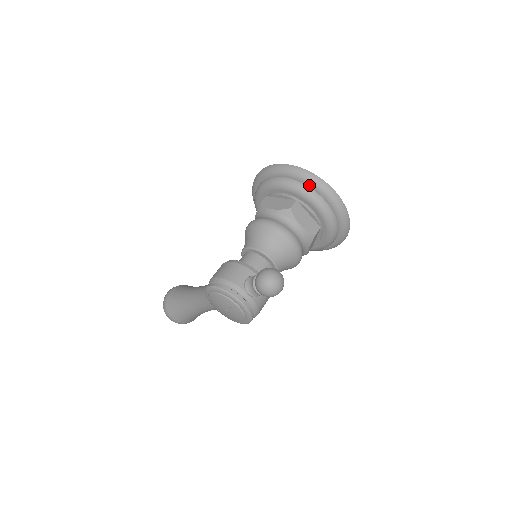
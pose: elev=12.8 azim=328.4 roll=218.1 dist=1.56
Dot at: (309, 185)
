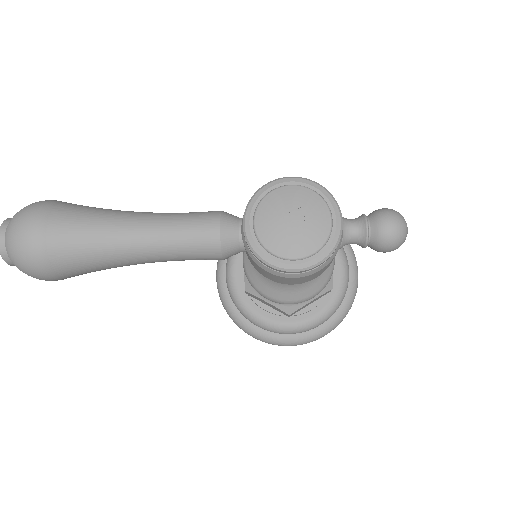
Dot at: occluded
